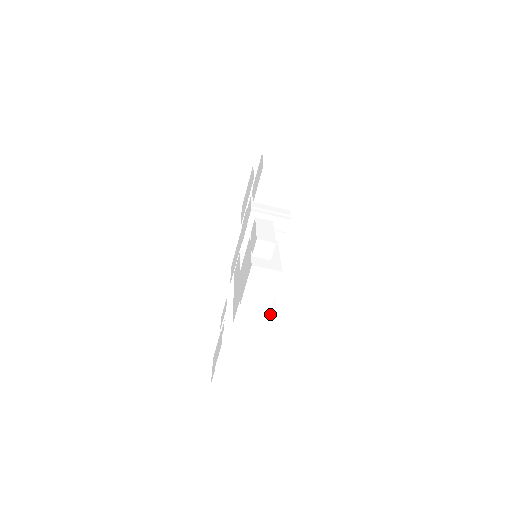
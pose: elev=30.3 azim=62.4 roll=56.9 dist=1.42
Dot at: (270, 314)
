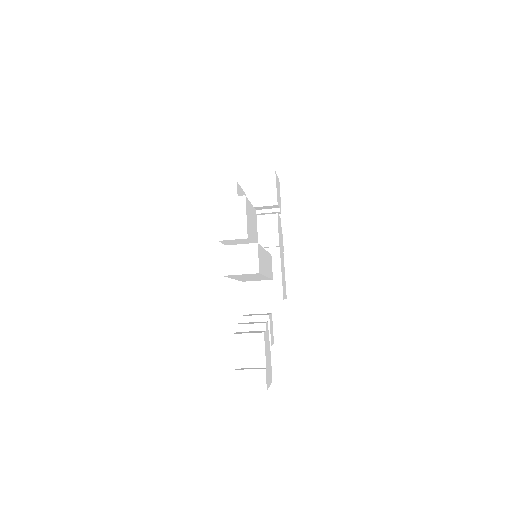
Dot at: (254, 251)
